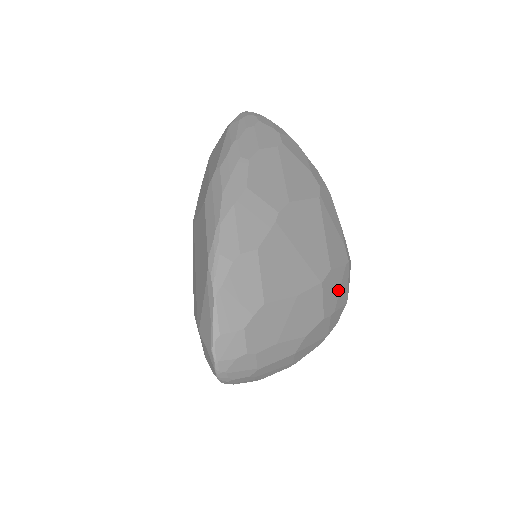
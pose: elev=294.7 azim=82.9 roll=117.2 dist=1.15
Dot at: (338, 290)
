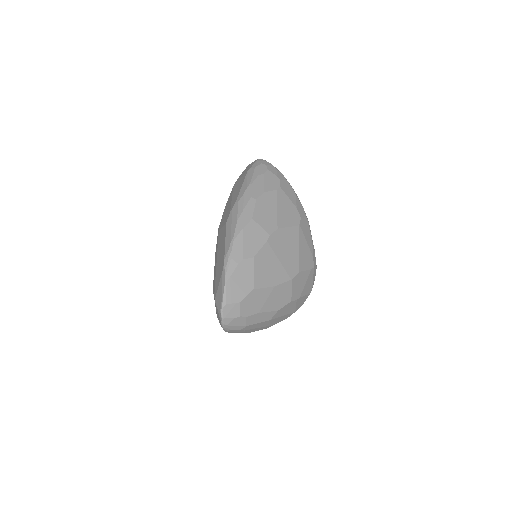
Dot at: (304, 284)
